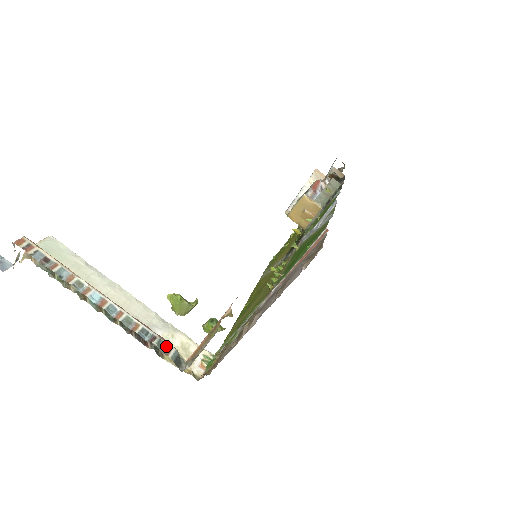
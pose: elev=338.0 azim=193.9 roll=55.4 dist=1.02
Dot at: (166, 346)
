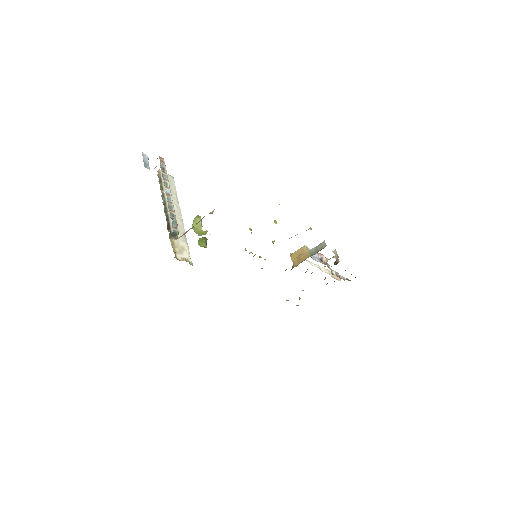
Dot at: (176, 226)
